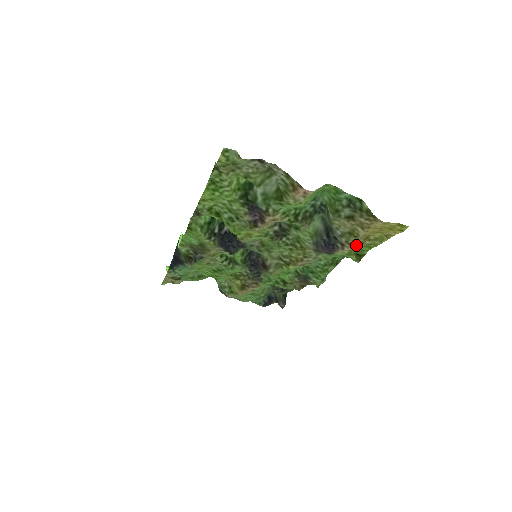
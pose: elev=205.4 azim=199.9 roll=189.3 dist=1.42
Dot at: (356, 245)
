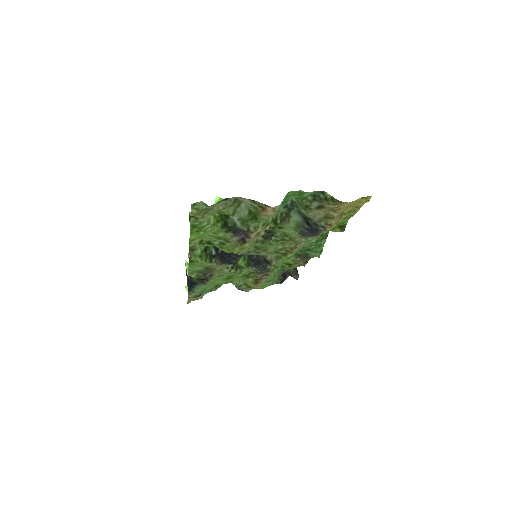
Dot at: (335, 223)
